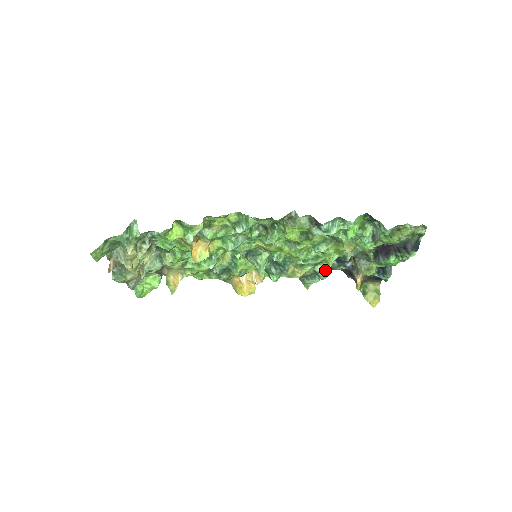
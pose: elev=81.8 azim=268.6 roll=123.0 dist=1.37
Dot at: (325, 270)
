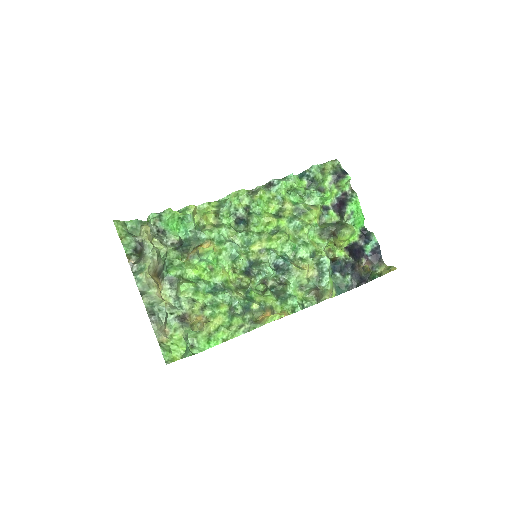
Dot at: (323, 257)
